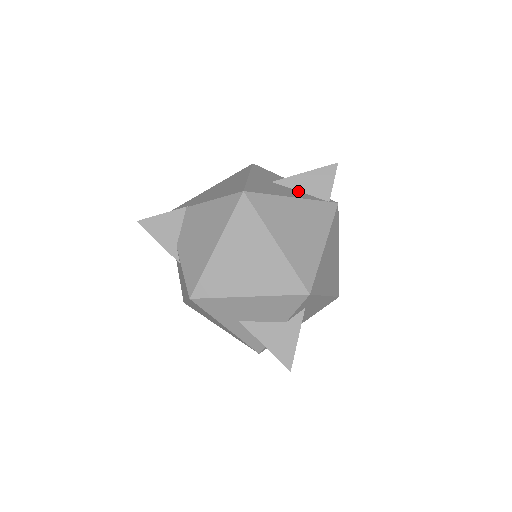
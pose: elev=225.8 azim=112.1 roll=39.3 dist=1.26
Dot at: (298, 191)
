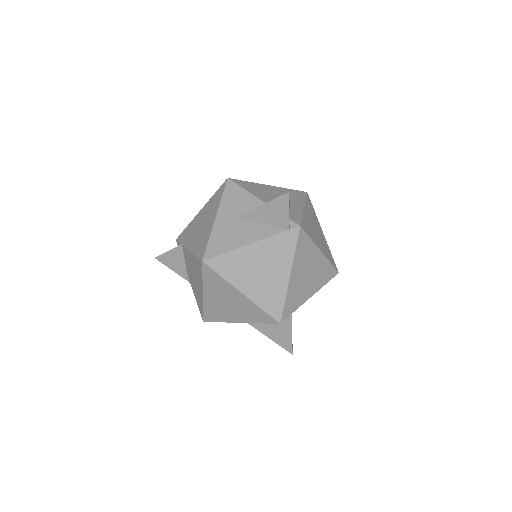
Dot at: (260, 224)
